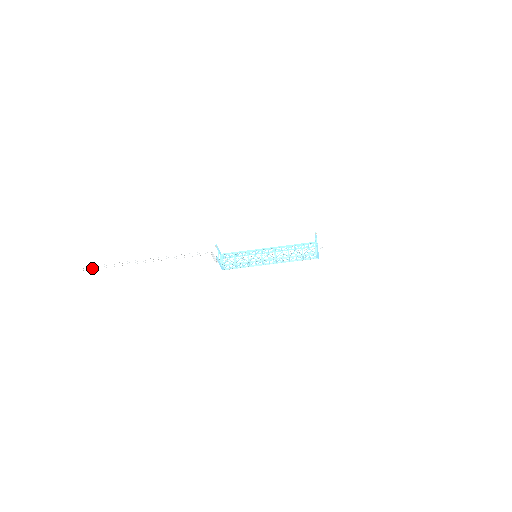
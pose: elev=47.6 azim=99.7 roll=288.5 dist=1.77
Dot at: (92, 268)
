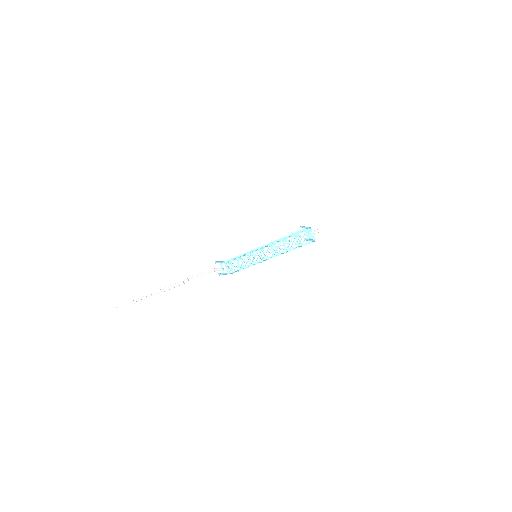
Dot at: (125, 306)
